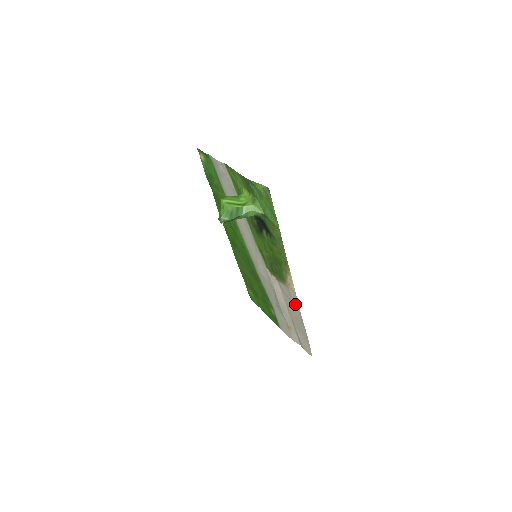
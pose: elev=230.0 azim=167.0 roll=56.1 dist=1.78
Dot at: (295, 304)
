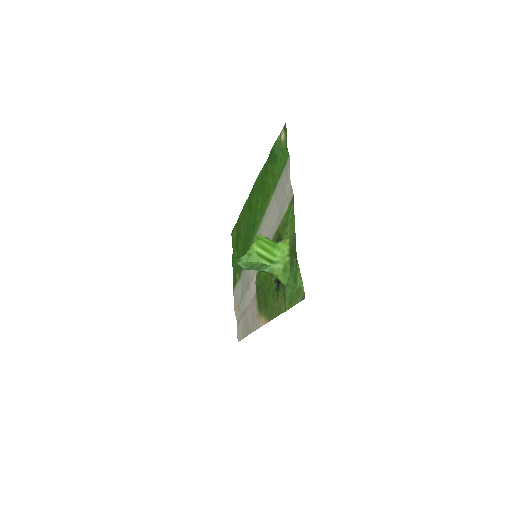
Dot at: (253, 324)
